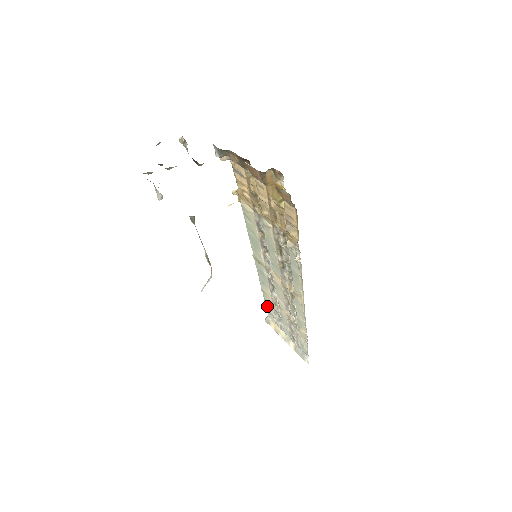
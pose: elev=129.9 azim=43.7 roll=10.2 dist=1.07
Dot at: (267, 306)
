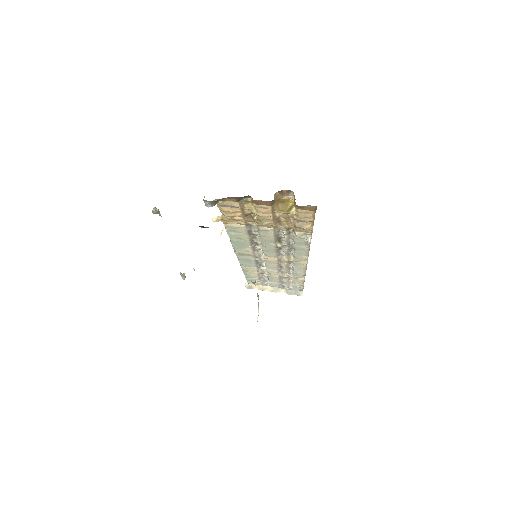
Dot at: (248, 278)
